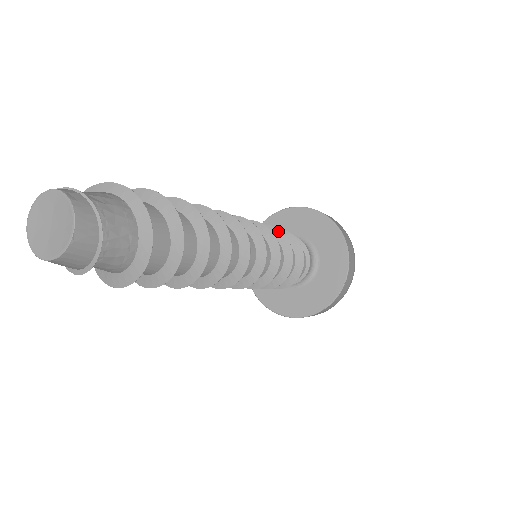
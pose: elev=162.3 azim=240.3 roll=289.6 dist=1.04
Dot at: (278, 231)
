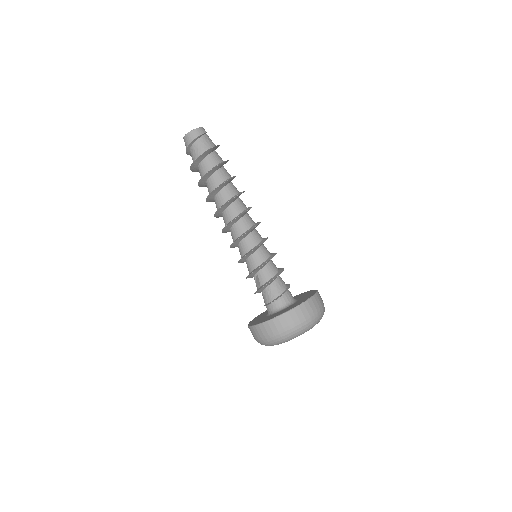
Dot at: (275, 253)
